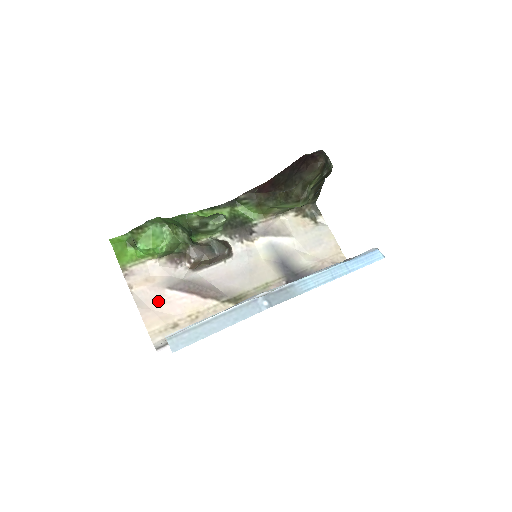
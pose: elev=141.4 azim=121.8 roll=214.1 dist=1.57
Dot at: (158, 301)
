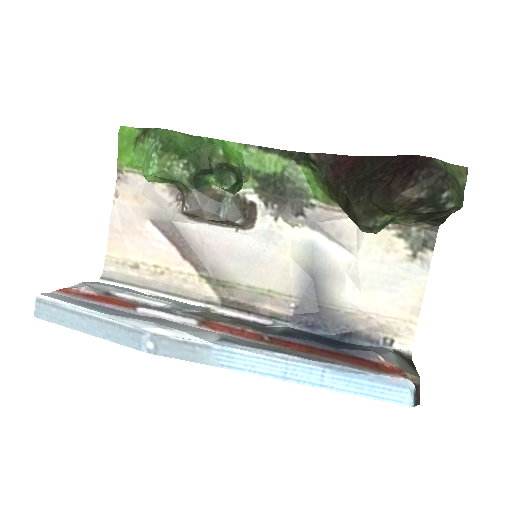
Dot at: (134, 228)
